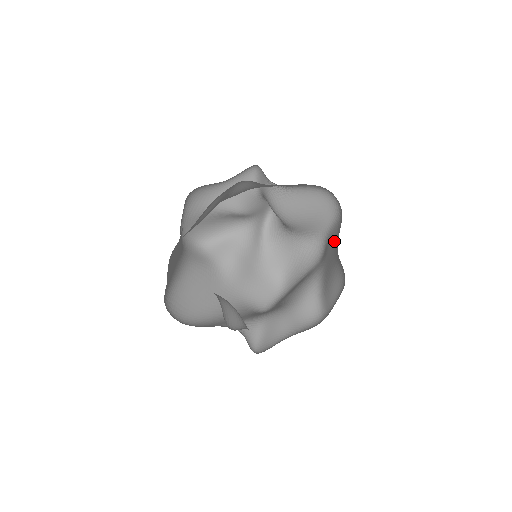
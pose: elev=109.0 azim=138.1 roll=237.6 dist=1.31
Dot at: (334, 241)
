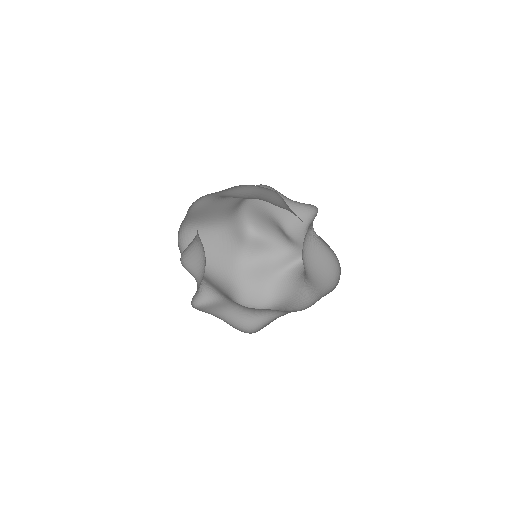
Dot at: occluded
